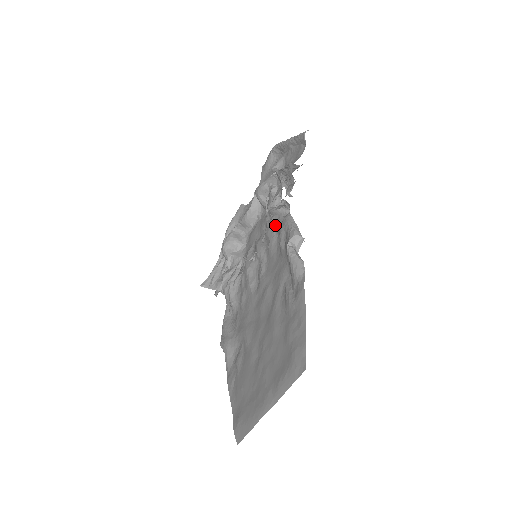
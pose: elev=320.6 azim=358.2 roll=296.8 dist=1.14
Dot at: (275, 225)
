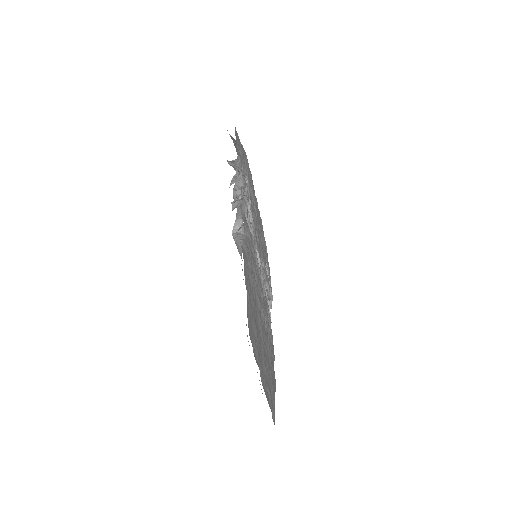
Dot at: occluded
